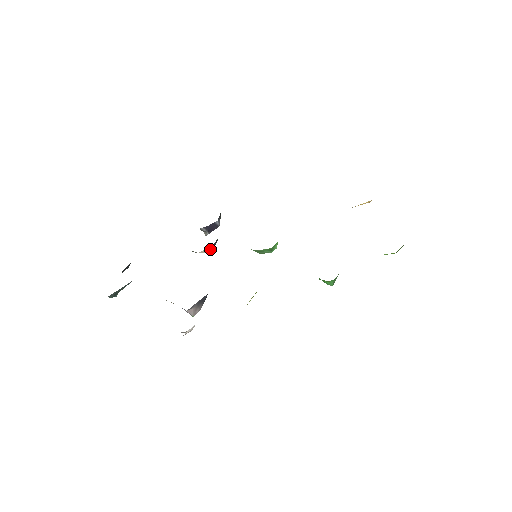
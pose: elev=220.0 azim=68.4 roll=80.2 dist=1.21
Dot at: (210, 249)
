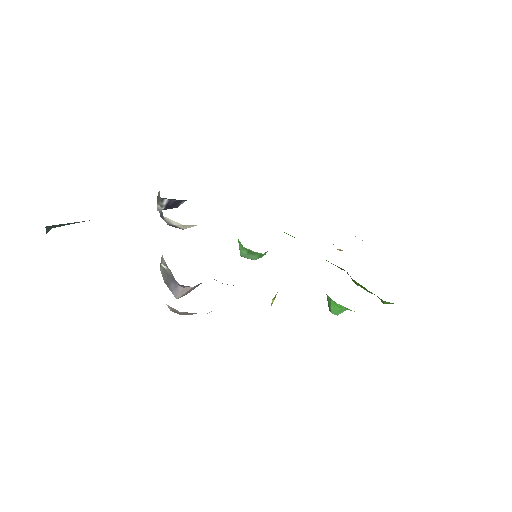
Dot at: occluded
